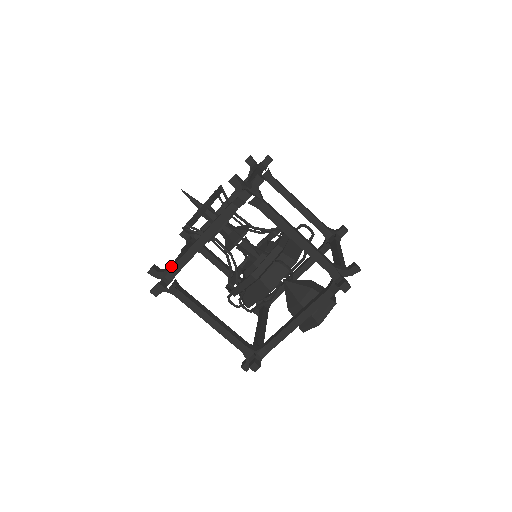
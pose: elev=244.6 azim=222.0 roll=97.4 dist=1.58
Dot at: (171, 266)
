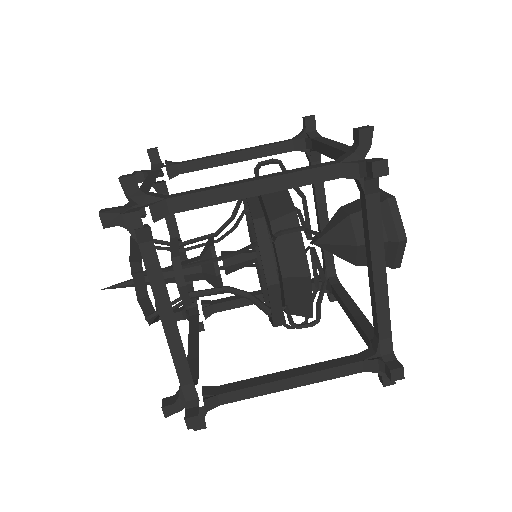
Dot at: occluded
